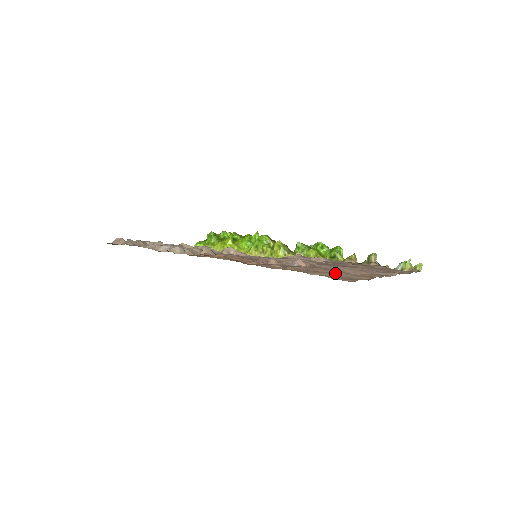
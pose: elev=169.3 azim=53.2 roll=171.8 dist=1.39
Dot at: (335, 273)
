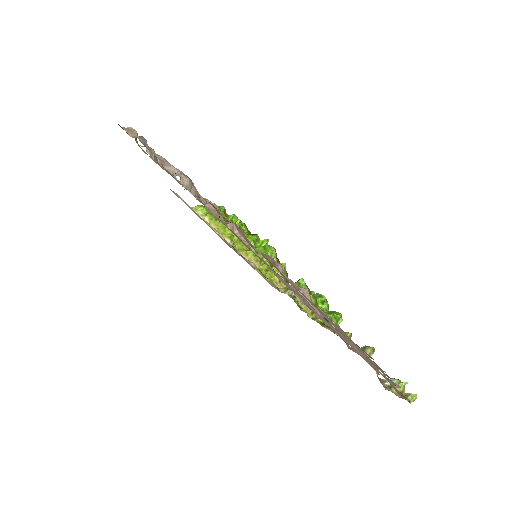
Dot at: occluded
